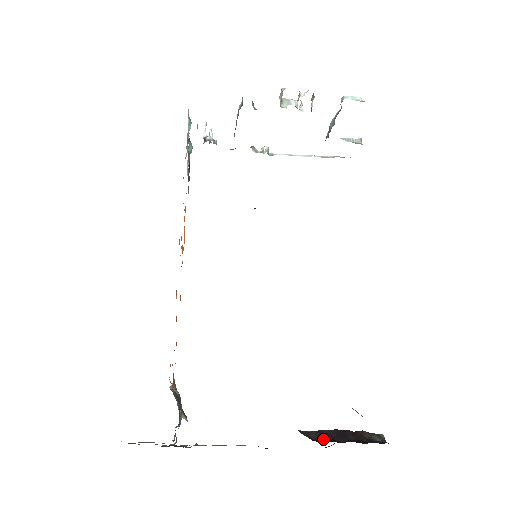
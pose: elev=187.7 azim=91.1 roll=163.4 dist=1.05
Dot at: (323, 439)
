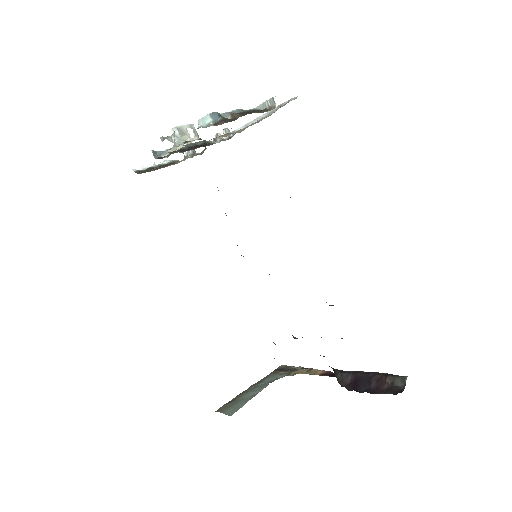
Dot at: (353, 385)
